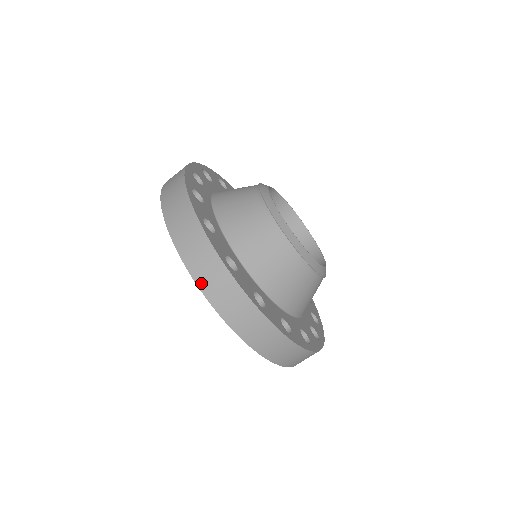
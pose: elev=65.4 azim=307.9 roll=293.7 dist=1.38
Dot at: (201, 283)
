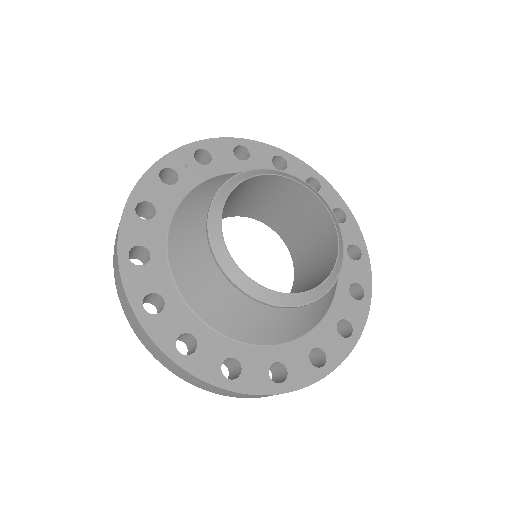
Dot at: occluded
